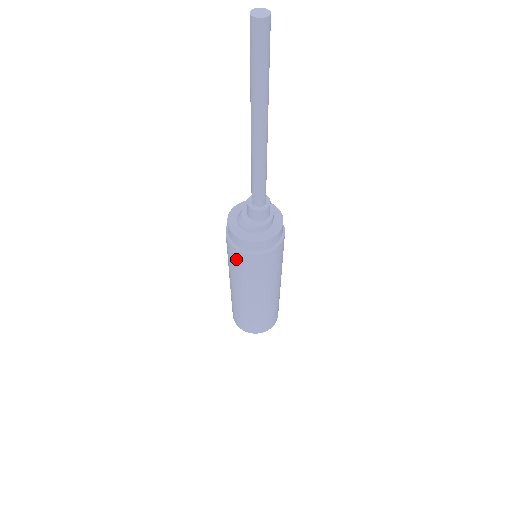
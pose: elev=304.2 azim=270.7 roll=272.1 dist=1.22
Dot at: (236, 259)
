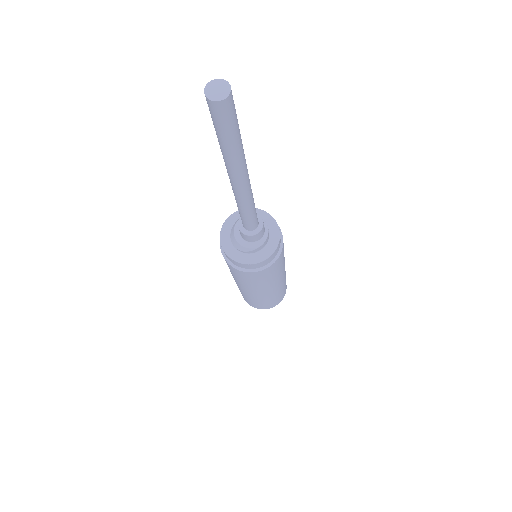
Dot at: (243, 276)
